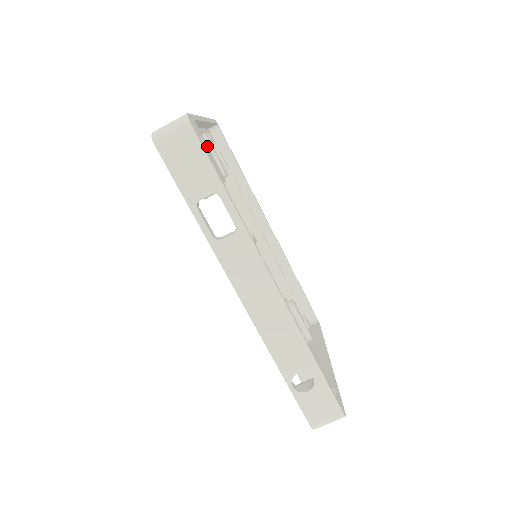
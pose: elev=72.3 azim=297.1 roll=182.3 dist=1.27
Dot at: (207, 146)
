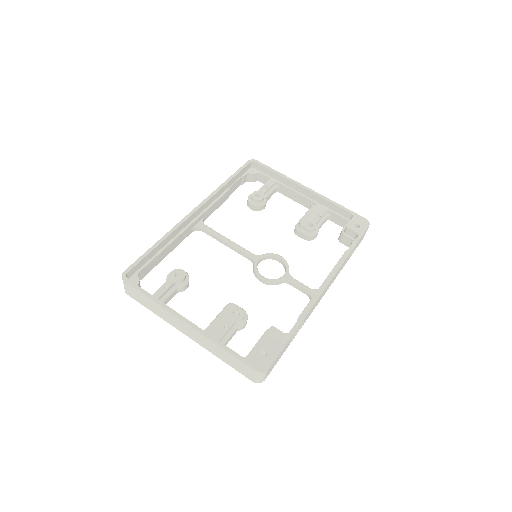
Dot at: (259, 346)
